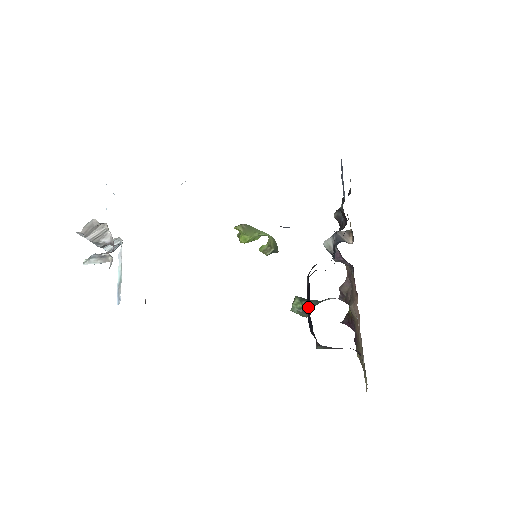
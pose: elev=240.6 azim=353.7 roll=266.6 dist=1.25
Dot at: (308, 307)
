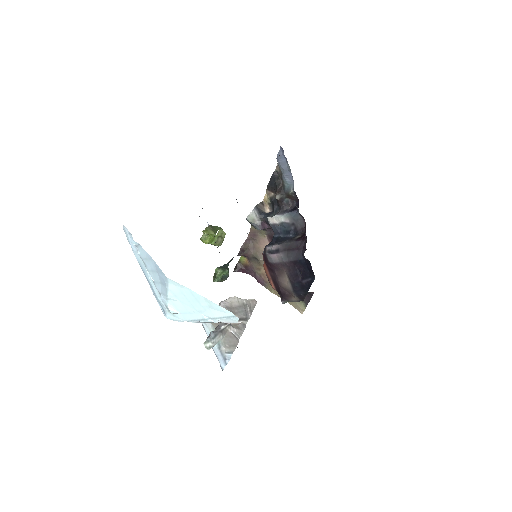
Dot at: (299, 279)
